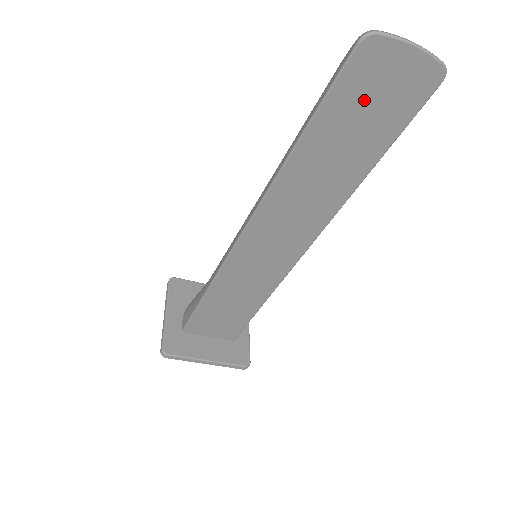
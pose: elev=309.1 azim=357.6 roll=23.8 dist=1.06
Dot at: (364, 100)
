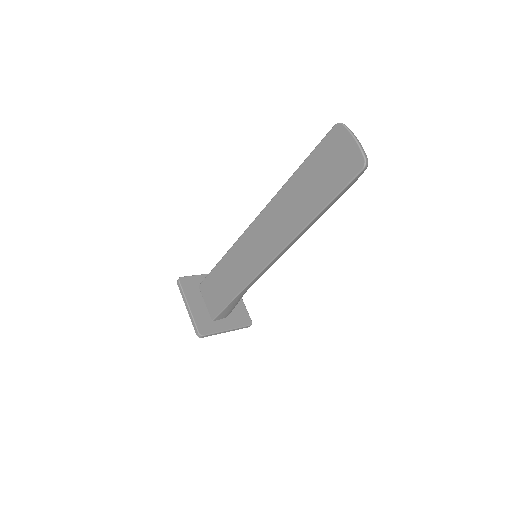
Dot at: (328, 161)
